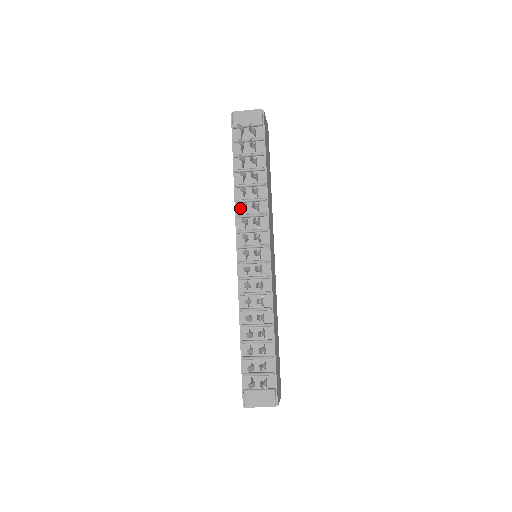
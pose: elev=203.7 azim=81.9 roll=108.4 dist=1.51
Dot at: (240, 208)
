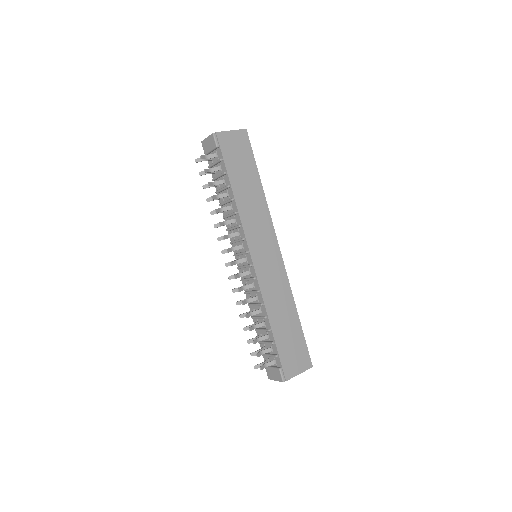
Dot at: occluded
